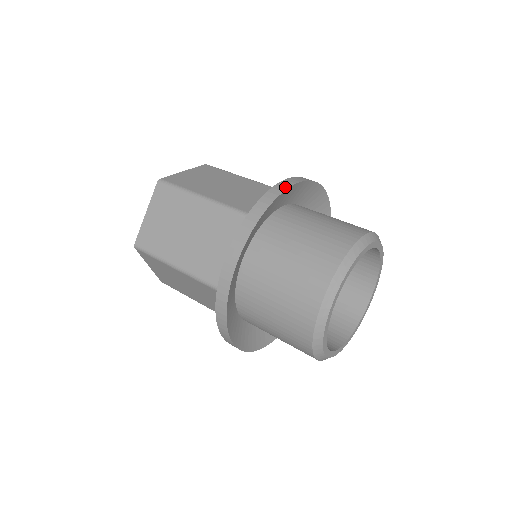
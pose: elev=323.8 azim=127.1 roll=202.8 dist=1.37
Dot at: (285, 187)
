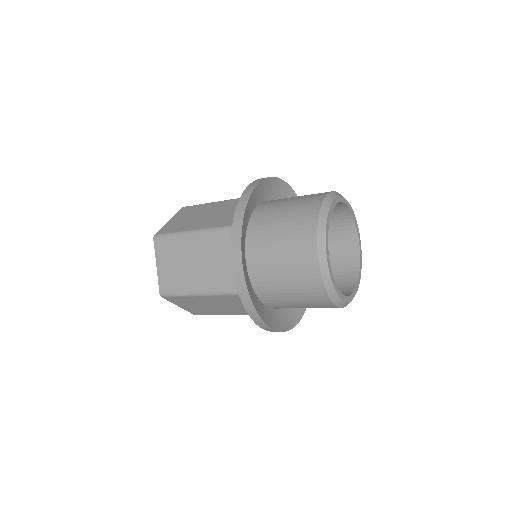
Dot at: (286, 184)
